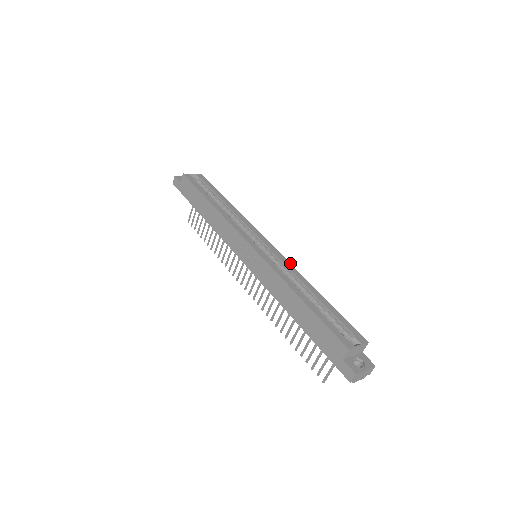
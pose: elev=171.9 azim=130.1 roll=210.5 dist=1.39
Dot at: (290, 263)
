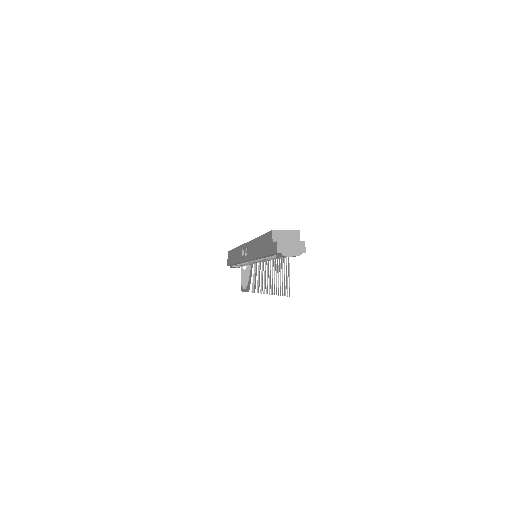
Dot at: occluded
